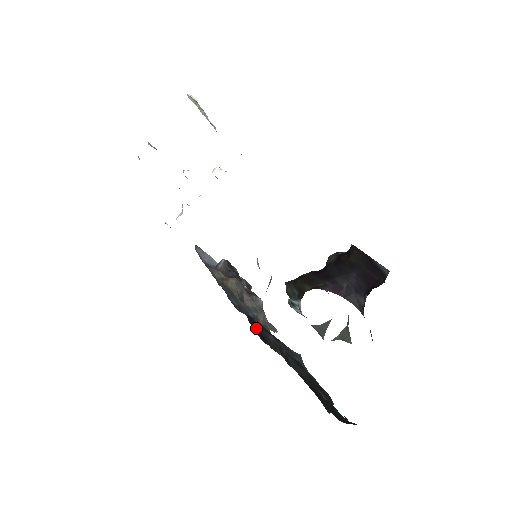
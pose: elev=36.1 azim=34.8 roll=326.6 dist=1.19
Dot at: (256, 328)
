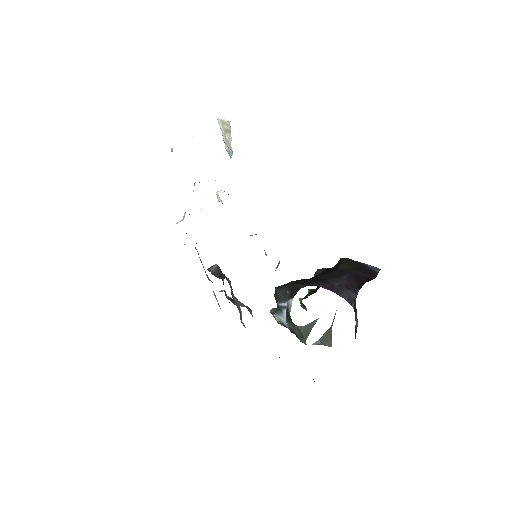
Dot at: occluded
